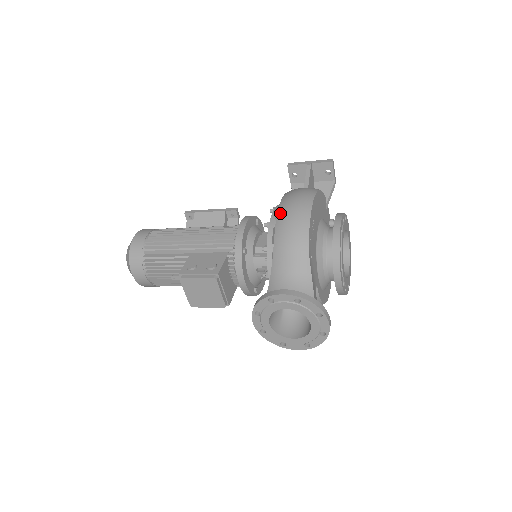
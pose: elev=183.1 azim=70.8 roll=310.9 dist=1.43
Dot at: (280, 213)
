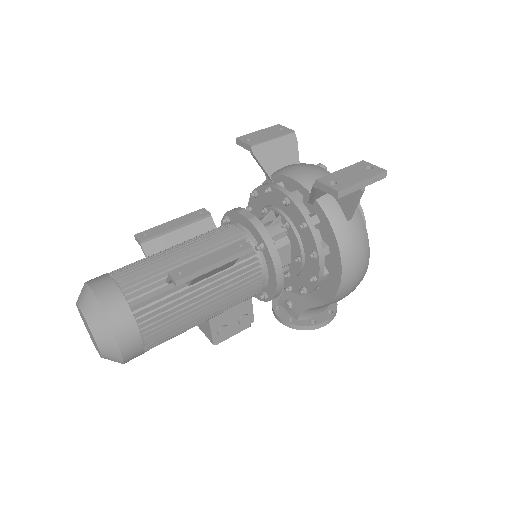
Dot at: (342, 290)
